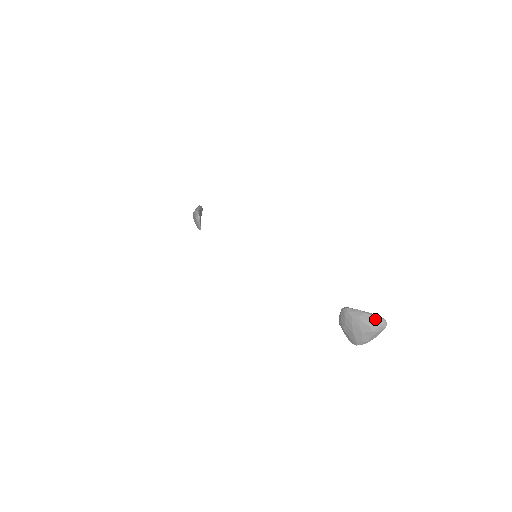
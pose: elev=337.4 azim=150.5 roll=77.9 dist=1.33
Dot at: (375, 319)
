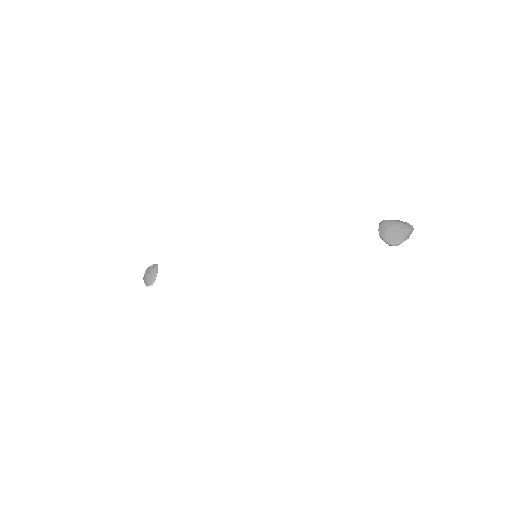
Dot at: (407, 223)
